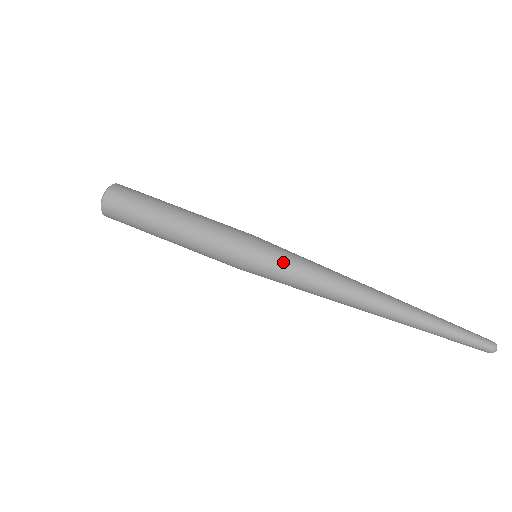
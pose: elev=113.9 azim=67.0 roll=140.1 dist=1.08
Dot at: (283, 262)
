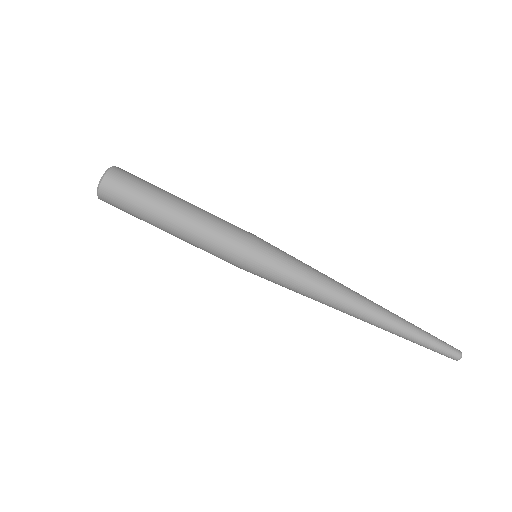
Dot at: (284, 268)
